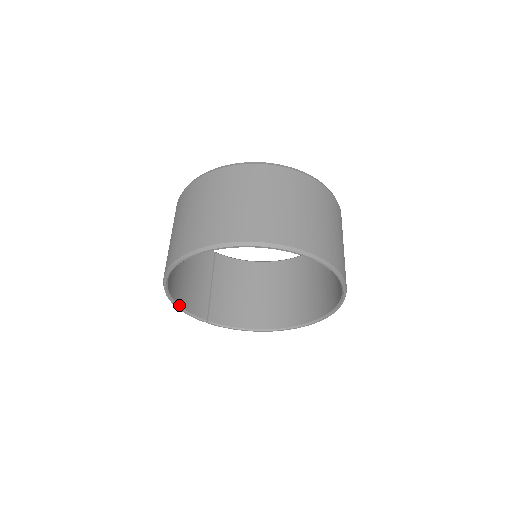
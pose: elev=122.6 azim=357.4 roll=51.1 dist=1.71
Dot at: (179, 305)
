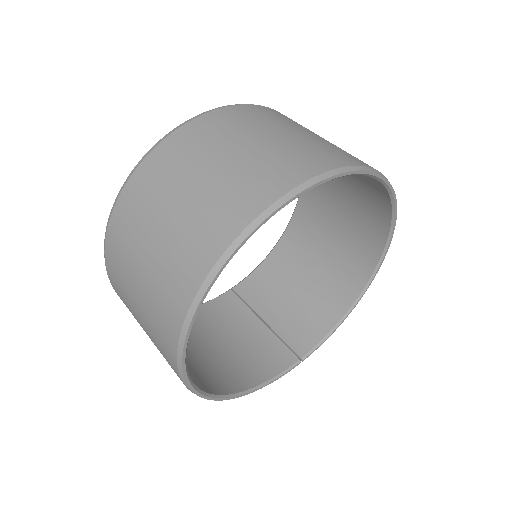
Dot at: (256, 386)
